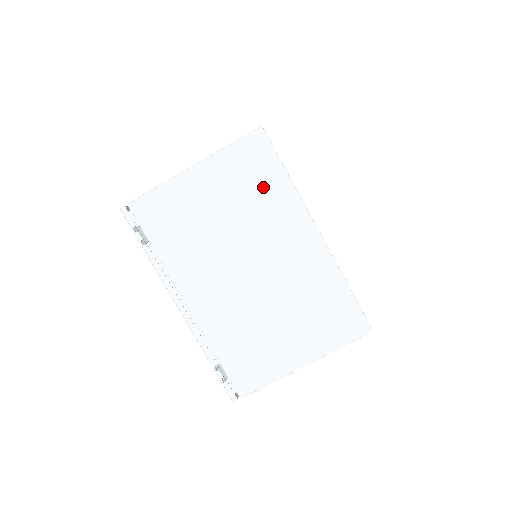
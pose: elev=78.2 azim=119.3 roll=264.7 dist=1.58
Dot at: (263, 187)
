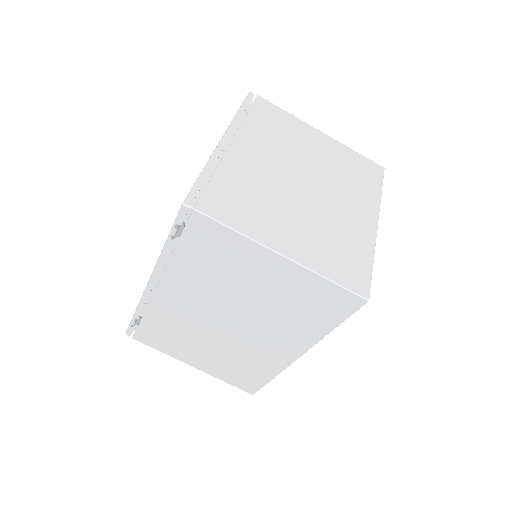
Dot at: (307, 315)
